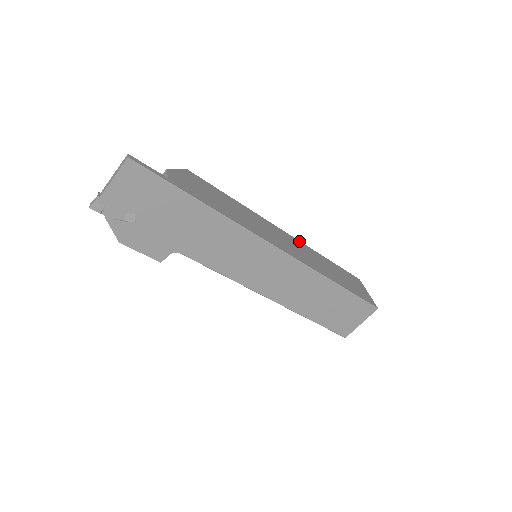
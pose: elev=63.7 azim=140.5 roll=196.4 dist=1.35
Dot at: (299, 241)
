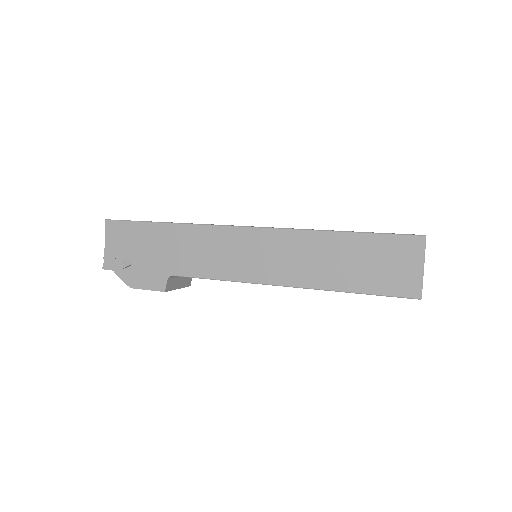
Dot at: occluded
